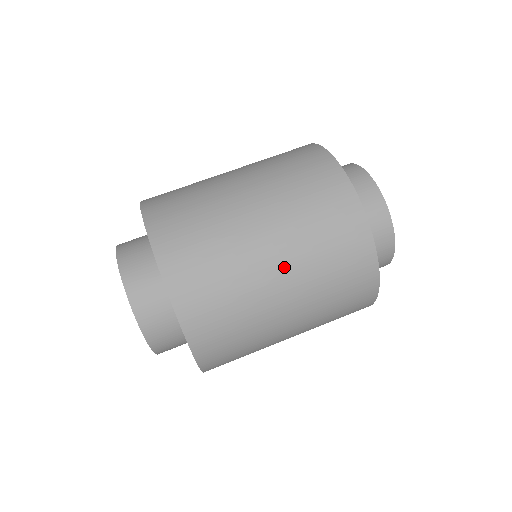
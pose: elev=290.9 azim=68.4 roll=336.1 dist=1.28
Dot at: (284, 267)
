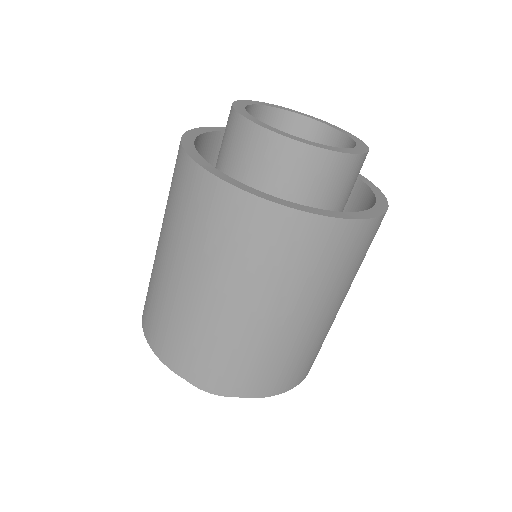
Dot at: (220, 292)
